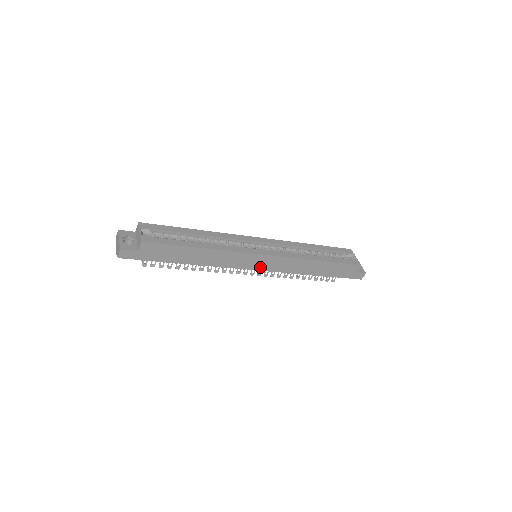
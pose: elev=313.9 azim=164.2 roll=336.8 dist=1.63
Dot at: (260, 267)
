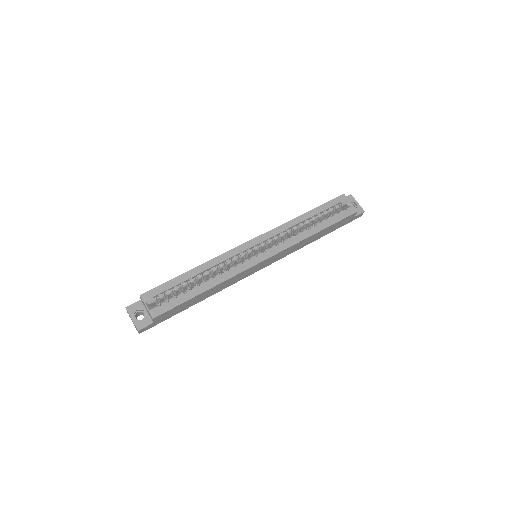
Dot at: (264, 266)
